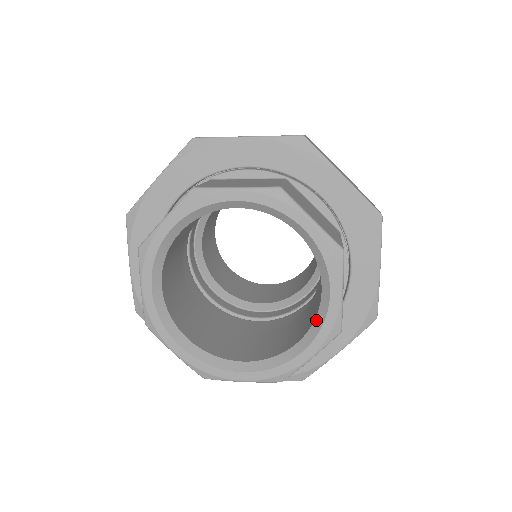
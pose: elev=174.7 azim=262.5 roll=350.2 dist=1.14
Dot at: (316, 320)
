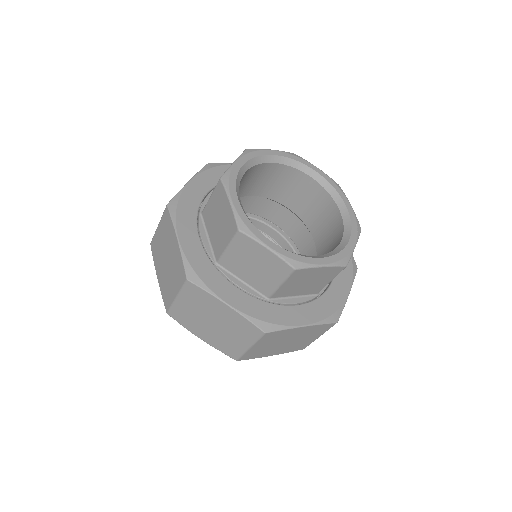
Dot at: (345, 224)
